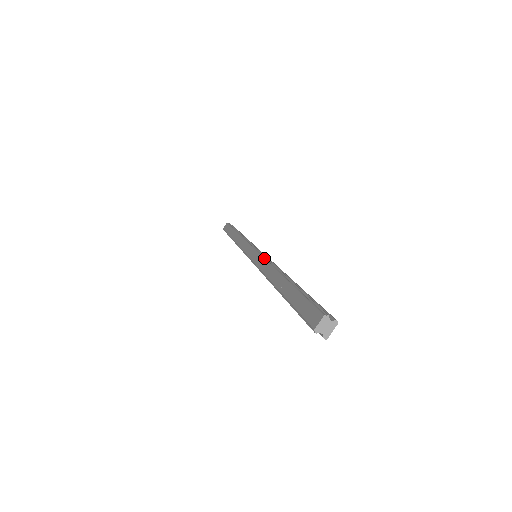
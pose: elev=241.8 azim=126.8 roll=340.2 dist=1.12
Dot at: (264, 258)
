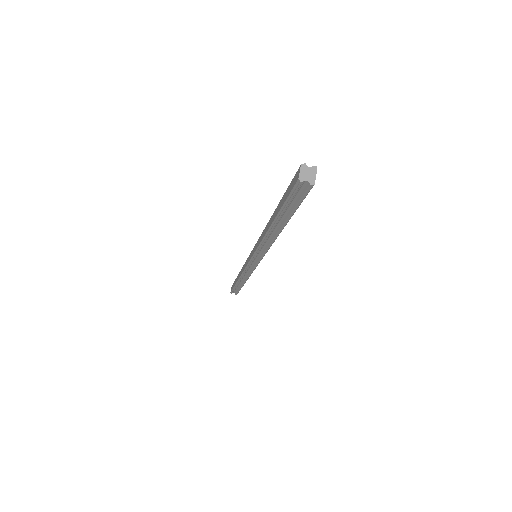
Dot at: (259, 238)
